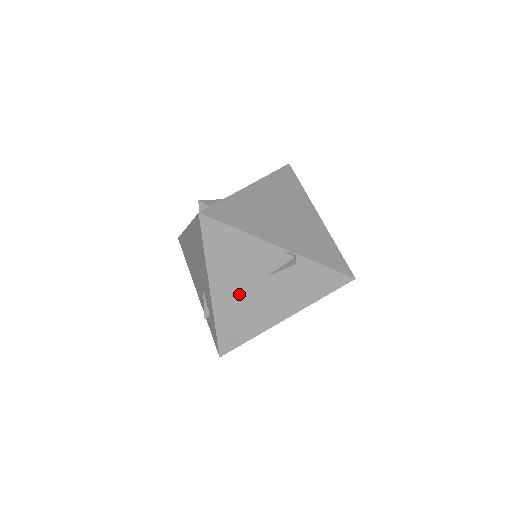
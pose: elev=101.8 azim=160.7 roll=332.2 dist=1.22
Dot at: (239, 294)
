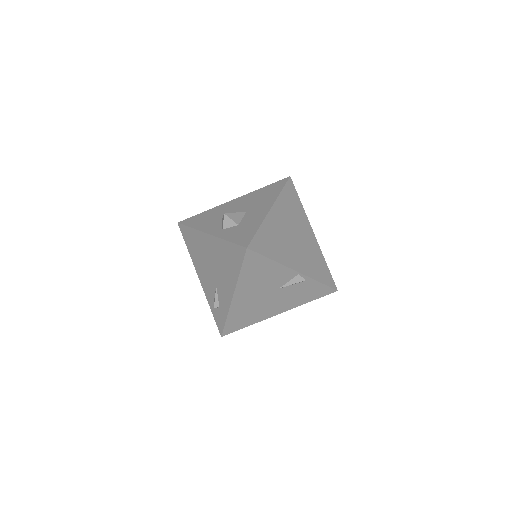
Dot at: (254, 299)
